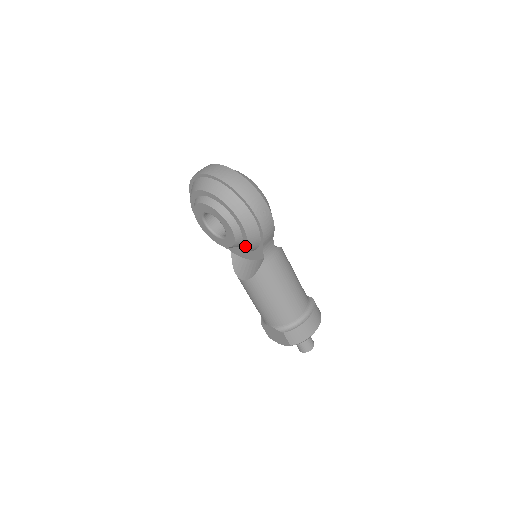
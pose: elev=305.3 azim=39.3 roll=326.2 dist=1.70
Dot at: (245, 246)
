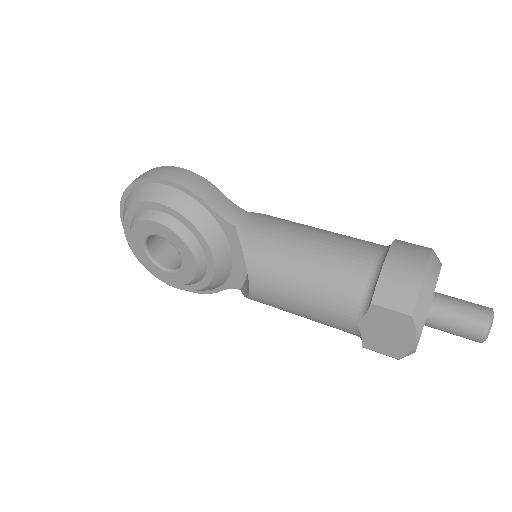
Dot at: (197, 232)
